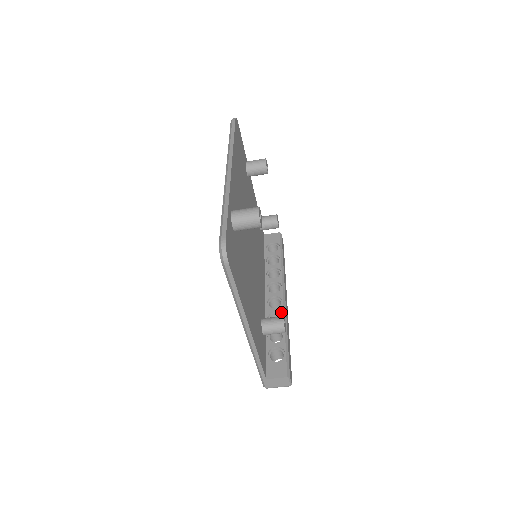
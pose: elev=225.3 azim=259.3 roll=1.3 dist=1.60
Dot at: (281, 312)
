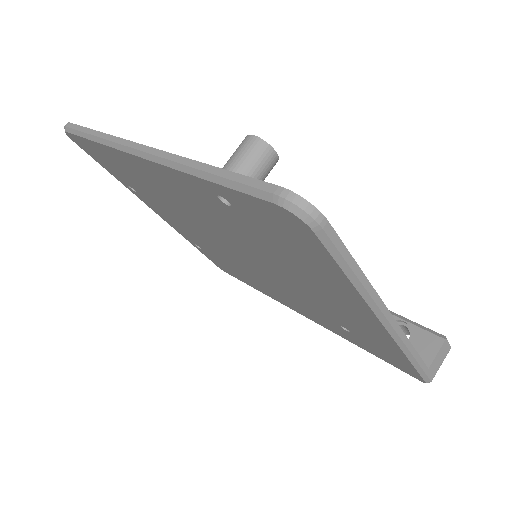
Dot at: occluded
